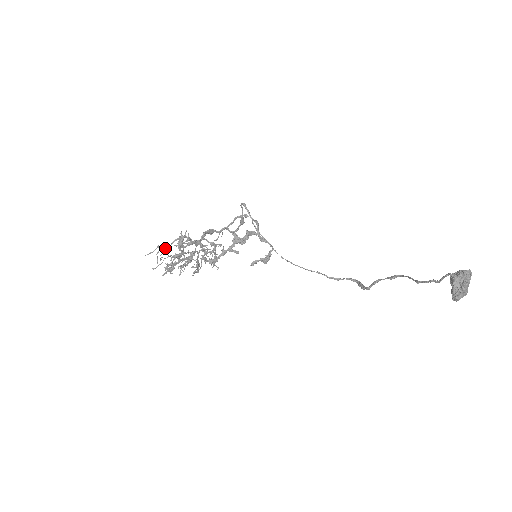
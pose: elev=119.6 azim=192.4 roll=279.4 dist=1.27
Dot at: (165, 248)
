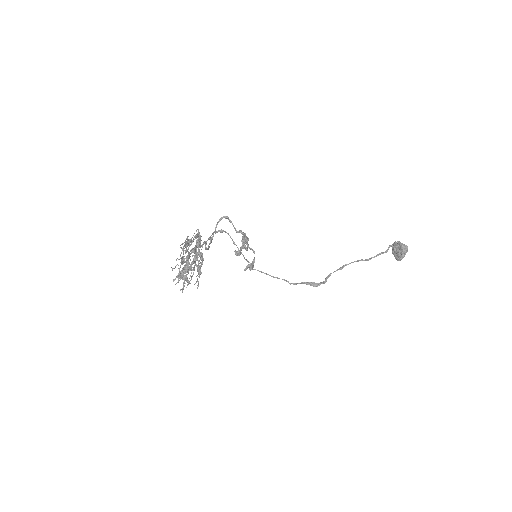
Dot at: (190, 242)
